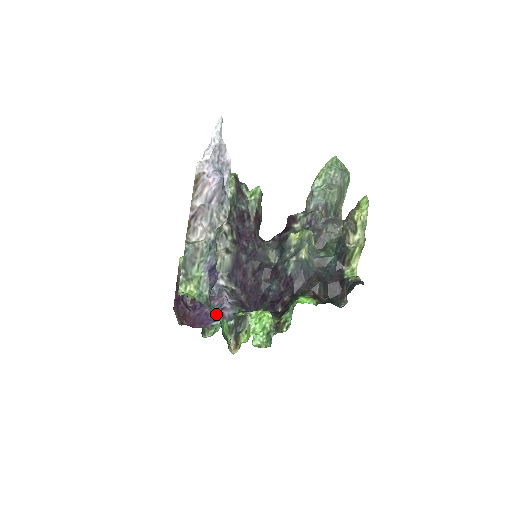
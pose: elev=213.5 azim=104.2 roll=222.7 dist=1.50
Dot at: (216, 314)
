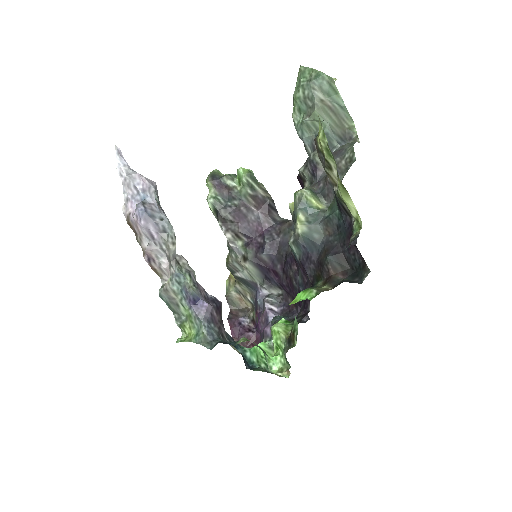
Dot at: (262, 334)
